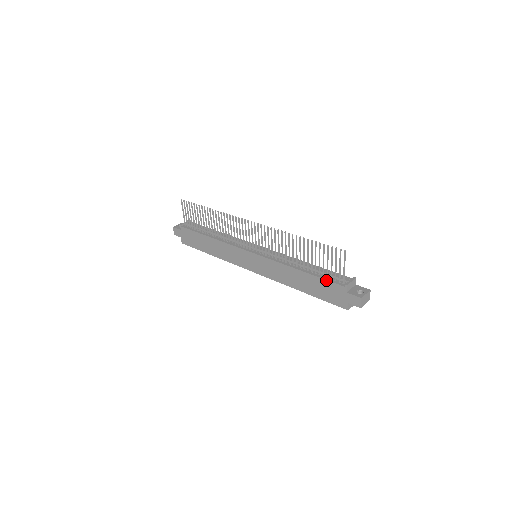
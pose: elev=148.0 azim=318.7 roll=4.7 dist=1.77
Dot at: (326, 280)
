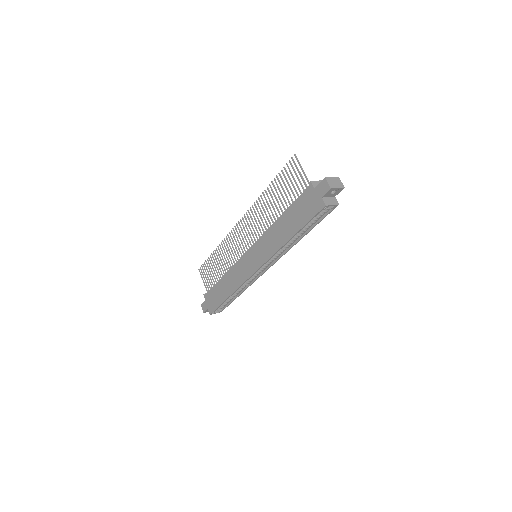
Dot at: (297, 198)
